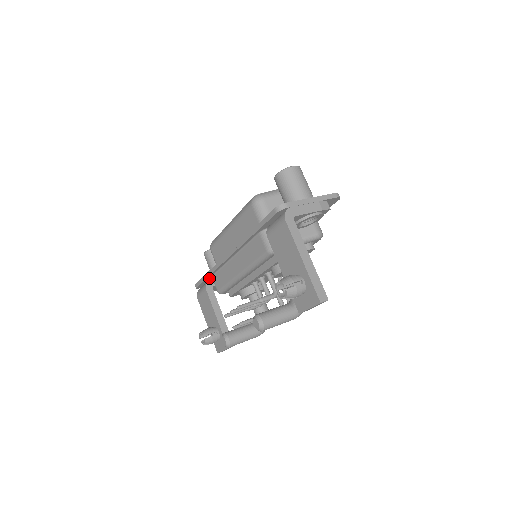
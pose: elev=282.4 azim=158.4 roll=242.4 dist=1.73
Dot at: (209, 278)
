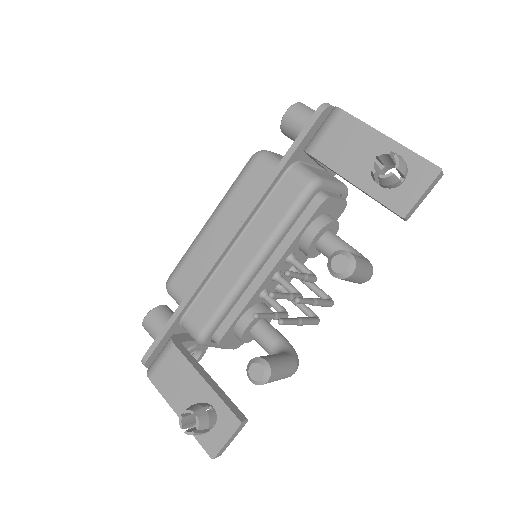
Dot at: (175, 326)
